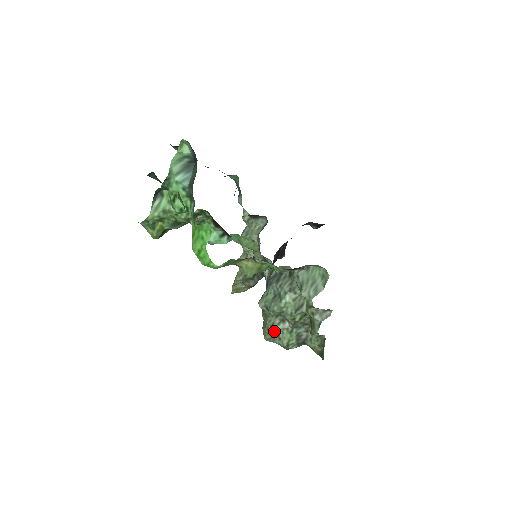
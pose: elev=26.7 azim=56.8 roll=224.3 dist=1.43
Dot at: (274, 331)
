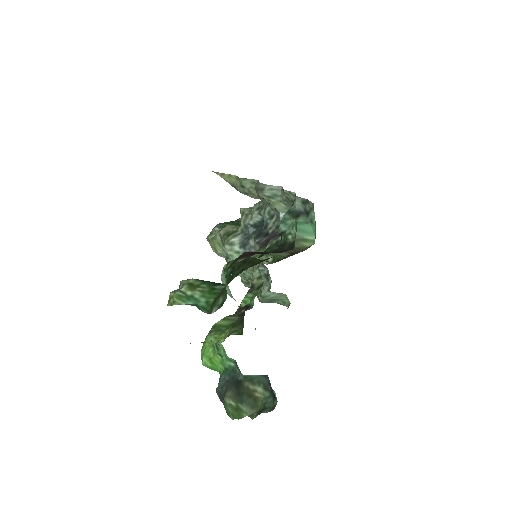
Dot at: occluded
